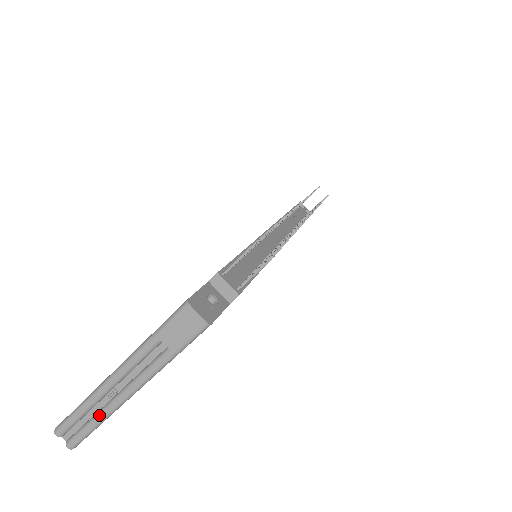
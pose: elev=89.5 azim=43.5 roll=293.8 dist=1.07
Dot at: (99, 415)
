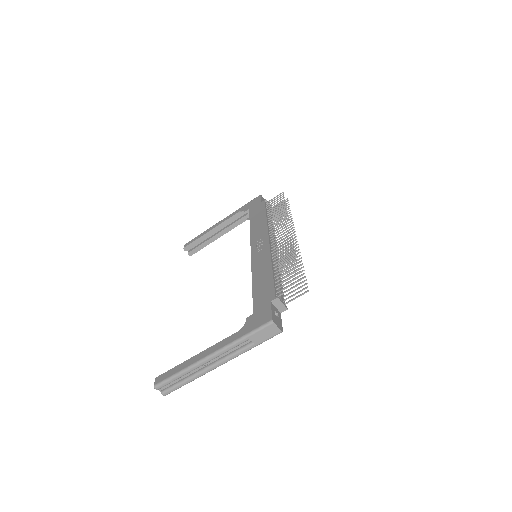
Dot at: (194, 377)
